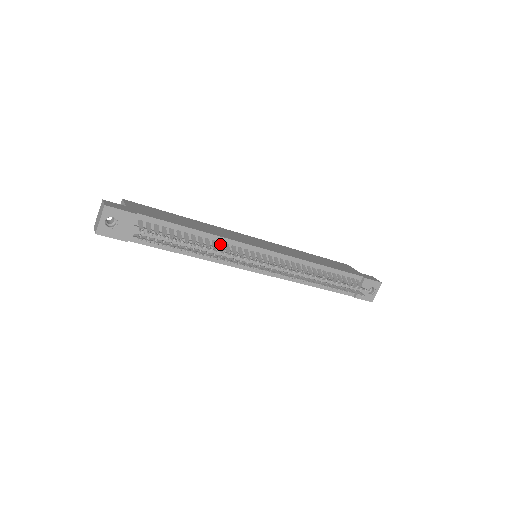
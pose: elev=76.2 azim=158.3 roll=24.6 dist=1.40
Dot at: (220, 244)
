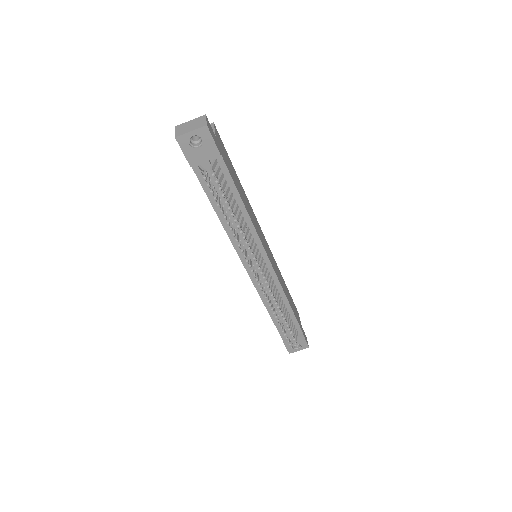
Dot at: (248, 230)
